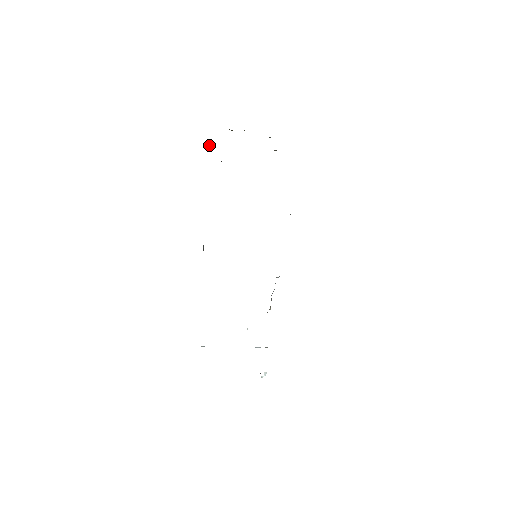
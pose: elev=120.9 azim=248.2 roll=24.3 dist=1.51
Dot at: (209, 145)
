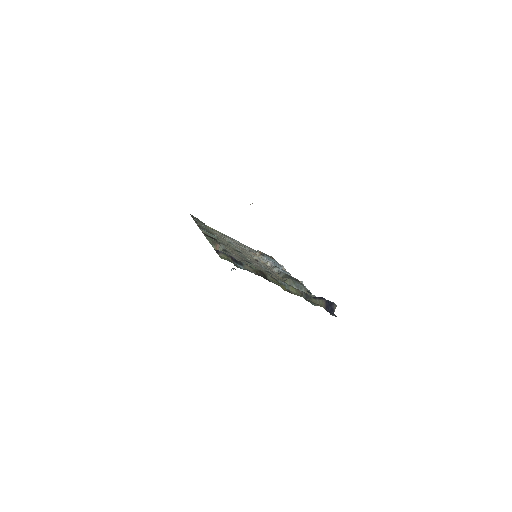
Dot at: occluded
